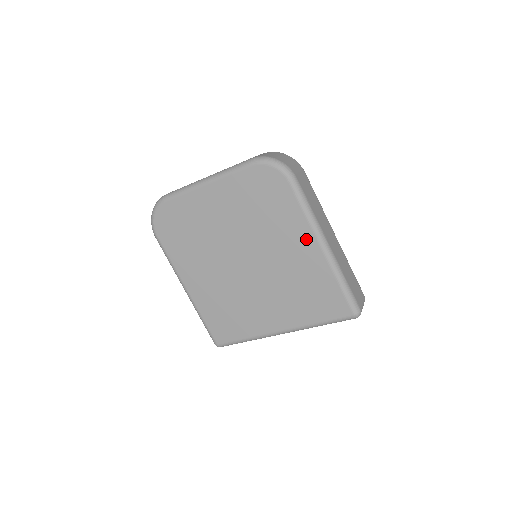
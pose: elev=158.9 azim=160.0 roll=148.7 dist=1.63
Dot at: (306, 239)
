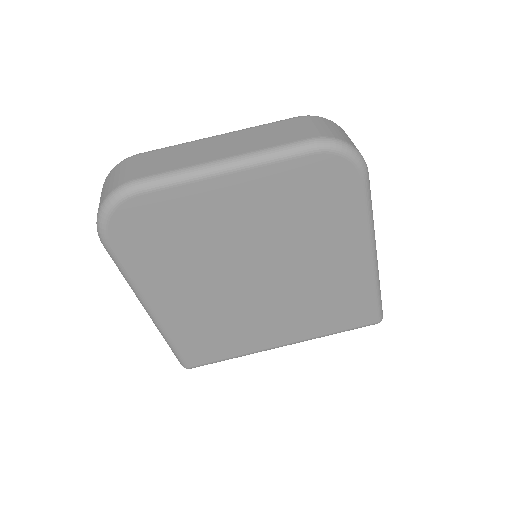
Dot at: (356, 250)
